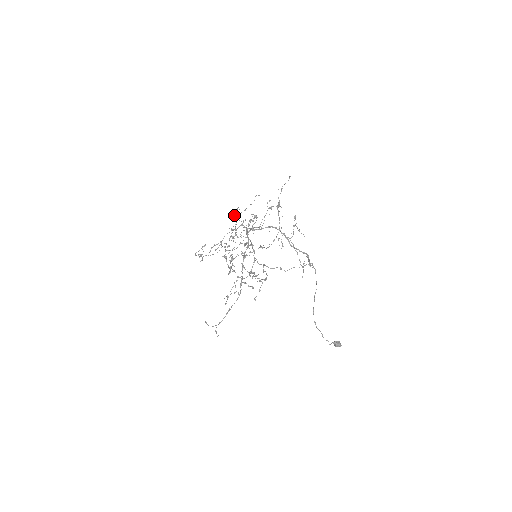
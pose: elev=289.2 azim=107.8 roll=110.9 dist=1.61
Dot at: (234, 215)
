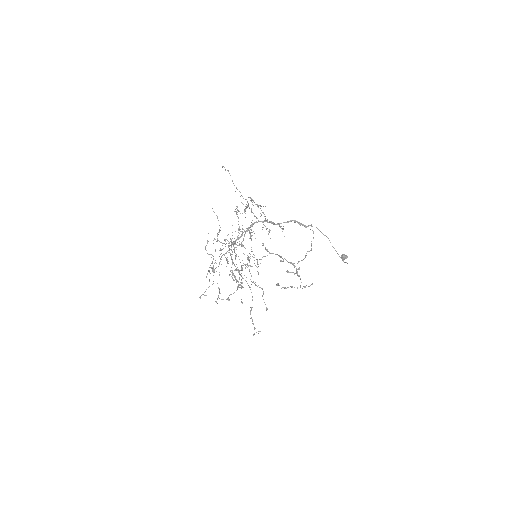
Dot at: occluded
